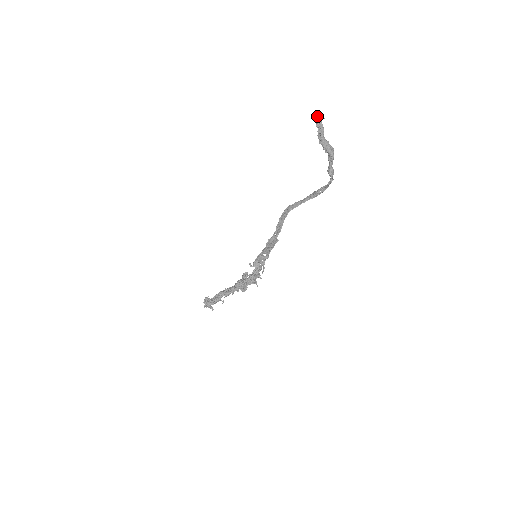
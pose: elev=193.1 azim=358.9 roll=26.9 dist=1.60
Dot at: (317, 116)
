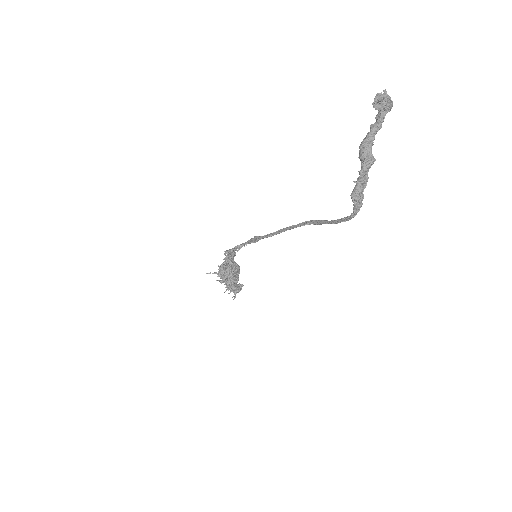
Dot at: (378, 98)
